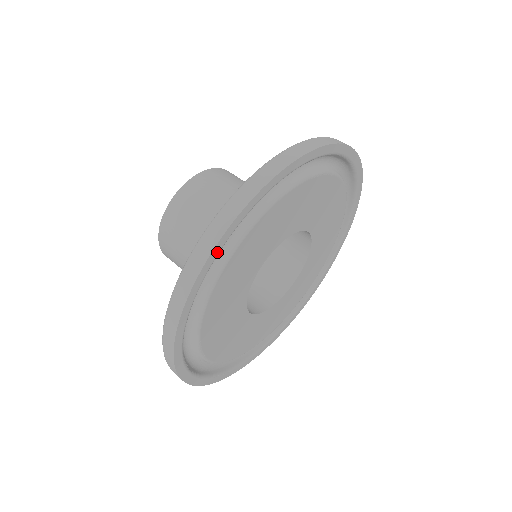
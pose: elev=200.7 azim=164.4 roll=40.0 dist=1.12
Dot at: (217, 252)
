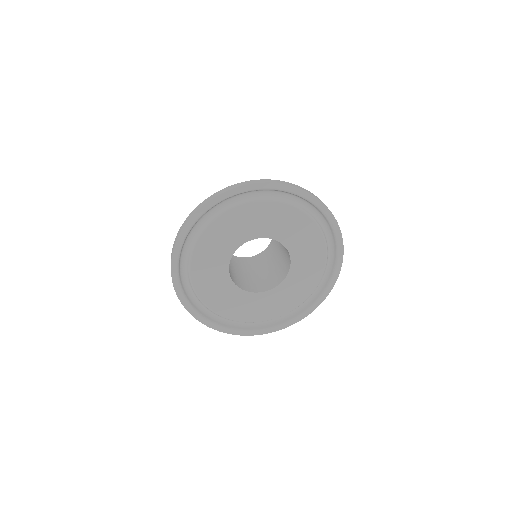
Dot at: (176, 264)
